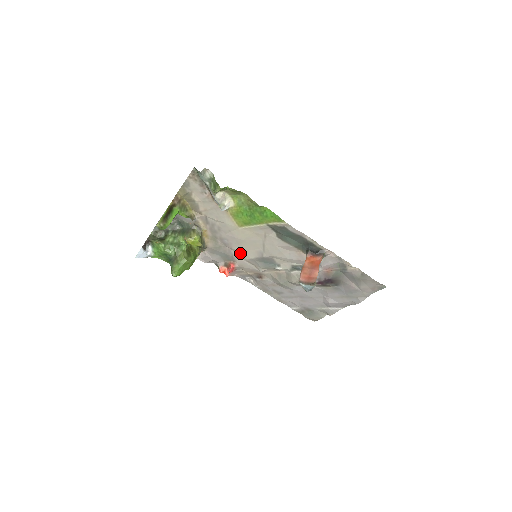
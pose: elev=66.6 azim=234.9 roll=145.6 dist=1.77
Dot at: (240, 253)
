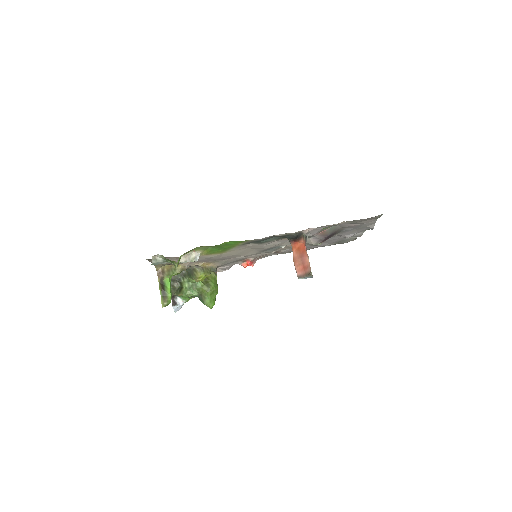
Dot at: occluded
